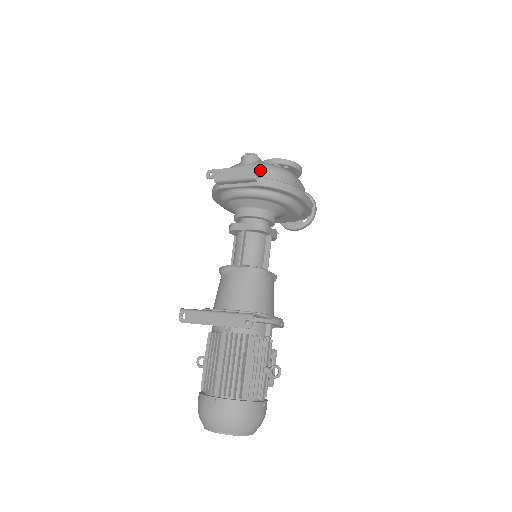
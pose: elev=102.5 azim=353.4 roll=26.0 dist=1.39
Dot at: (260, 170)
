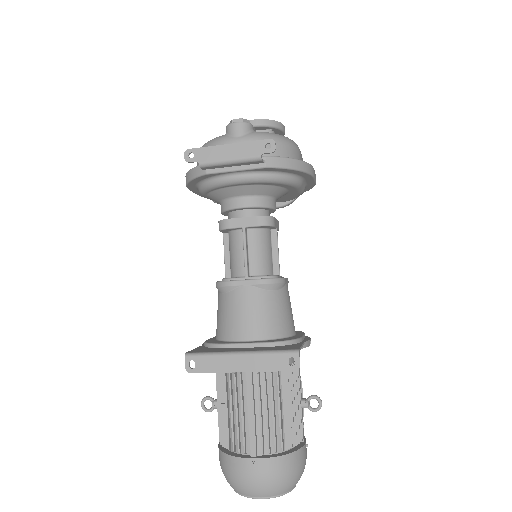
Dot at: occluded
